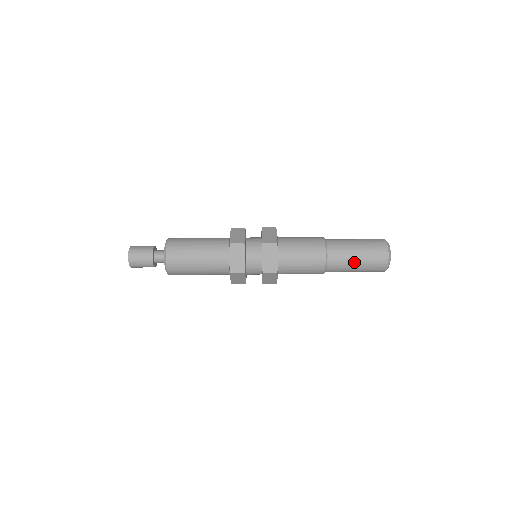
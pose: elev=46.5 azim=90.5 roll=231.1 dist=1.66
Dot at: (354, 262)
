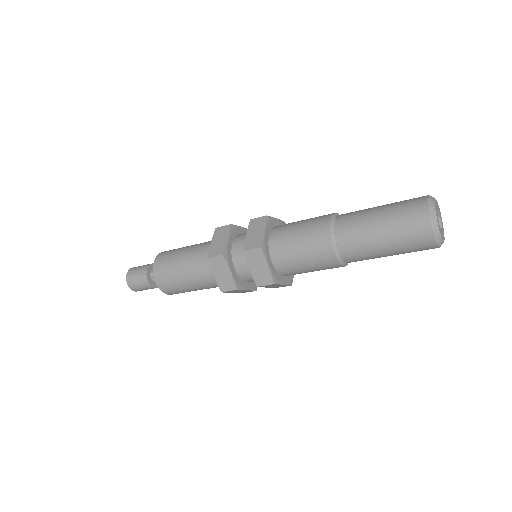
Dot at: (380, 248)
